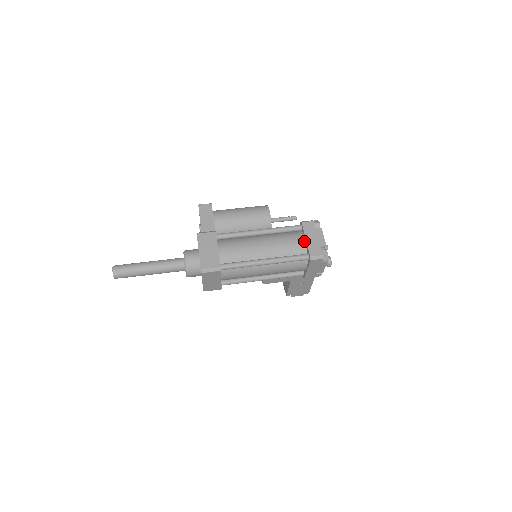
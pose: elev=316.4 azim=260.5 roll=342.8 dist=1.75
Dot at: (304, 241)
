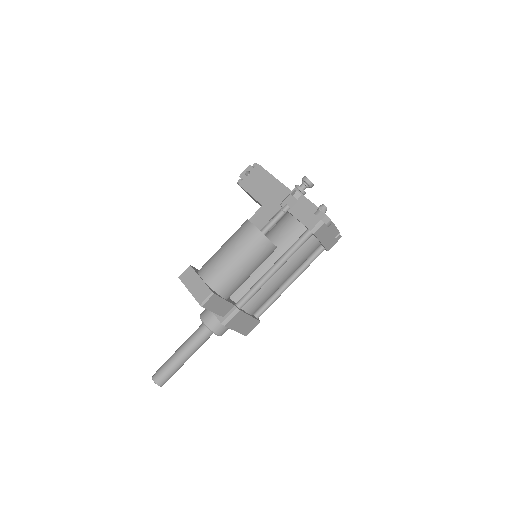
Dot at: (319, 244)
